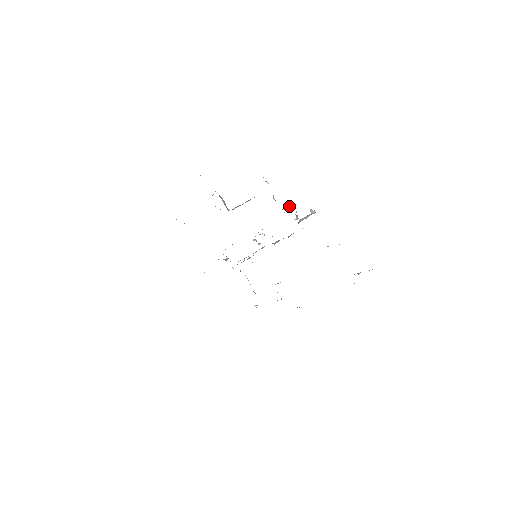
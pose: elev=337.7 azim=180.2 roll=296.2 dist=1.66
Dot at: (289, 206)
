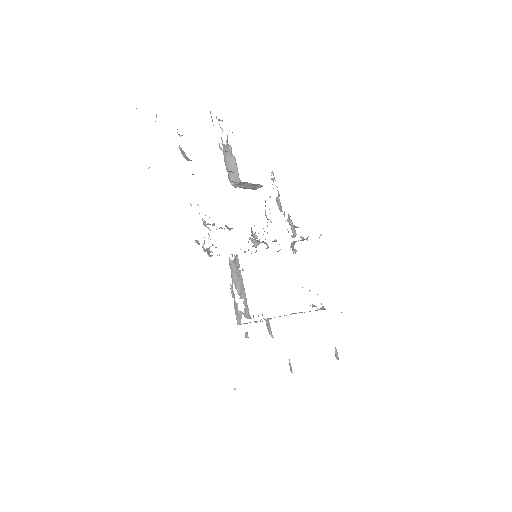
Dot at: (288, 218)
